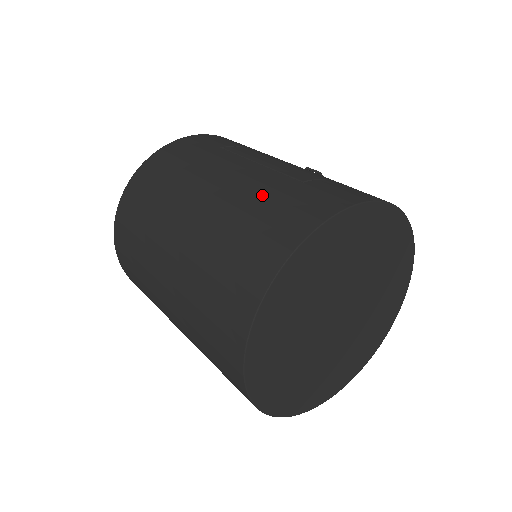
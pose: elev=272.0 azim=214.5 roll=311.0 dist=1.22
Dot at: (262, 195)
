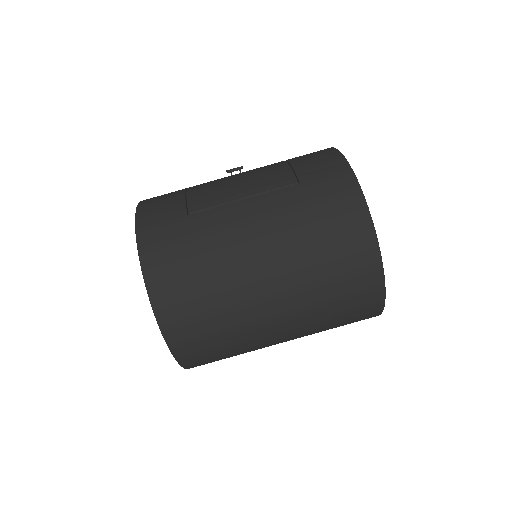
Dot at: (300, 214)
